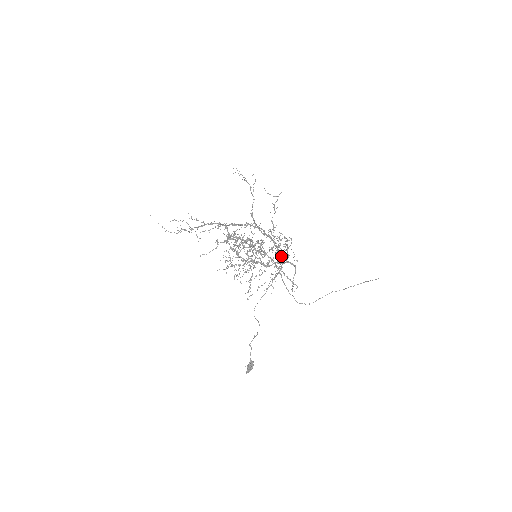
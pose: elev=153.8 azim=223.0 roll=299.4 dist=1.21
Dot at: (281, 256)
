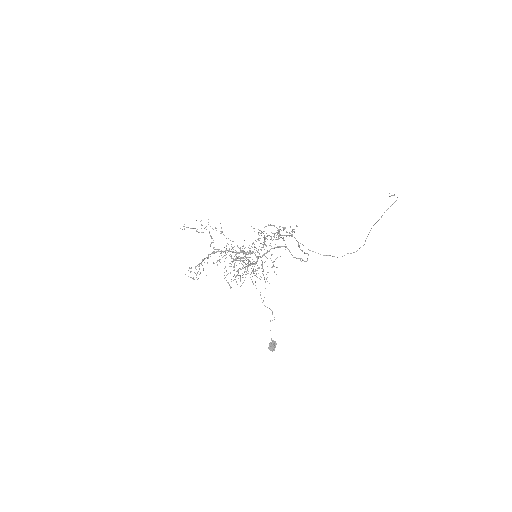
Dot at: (257, 252)
